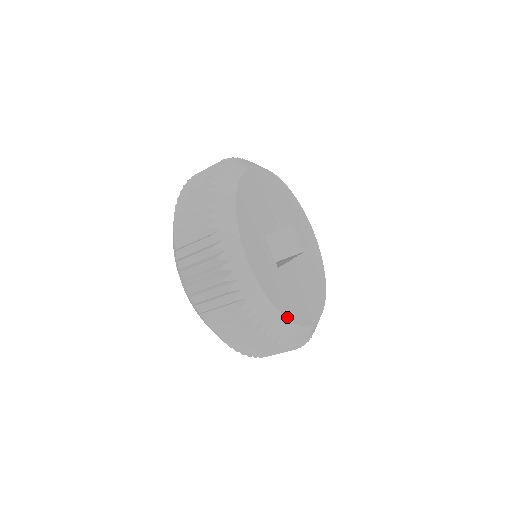
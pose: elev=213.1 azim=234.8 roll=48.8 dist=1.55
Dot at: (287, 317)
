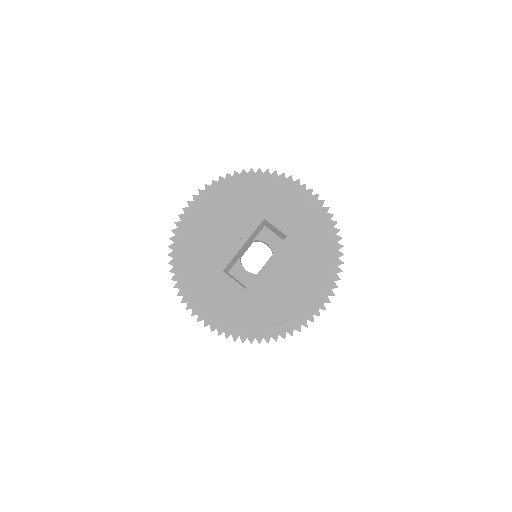
Dot at: (265, 327)
